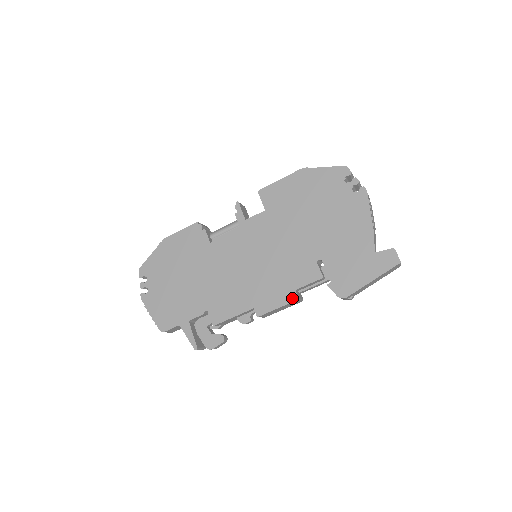
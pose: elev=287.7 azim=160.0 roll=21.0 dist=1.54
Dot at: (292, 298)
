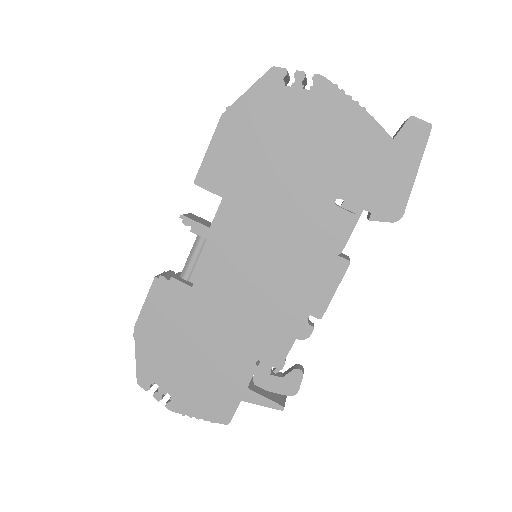
Dot at: (342, 267)
